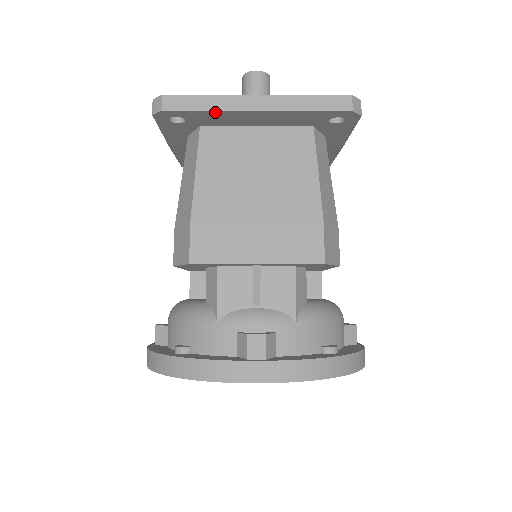
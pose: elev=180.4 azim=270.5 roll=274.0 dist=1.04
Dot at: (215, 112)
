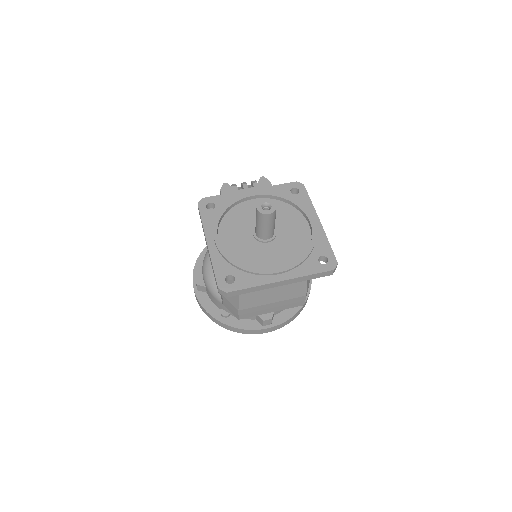
Dot at: (256, 289)
